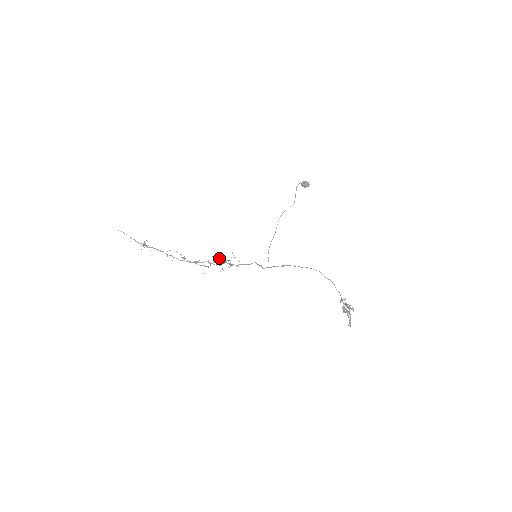
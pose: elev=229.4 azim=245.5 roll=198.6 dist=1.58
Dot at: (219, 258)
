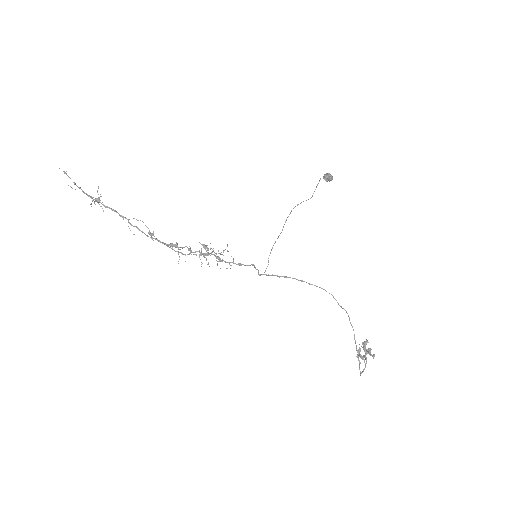
Dot at: (210, 248)
